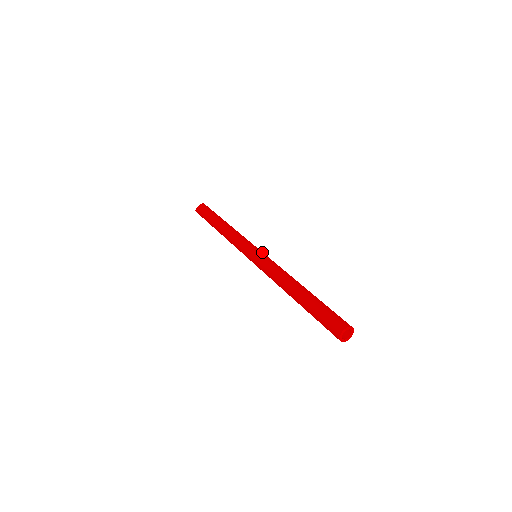
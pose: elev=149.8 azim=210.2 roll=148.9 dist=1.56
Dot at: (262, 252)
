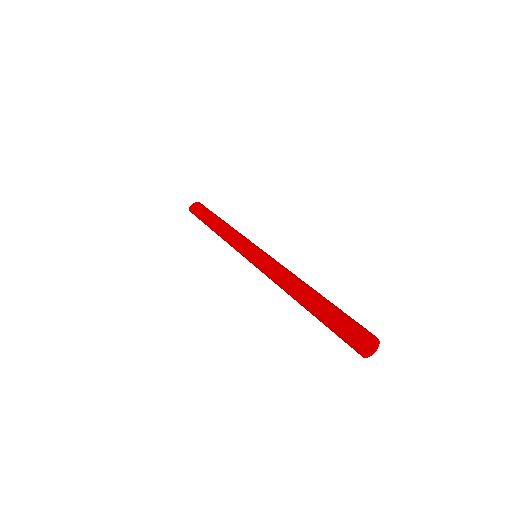
Dot at: (265, 252)
